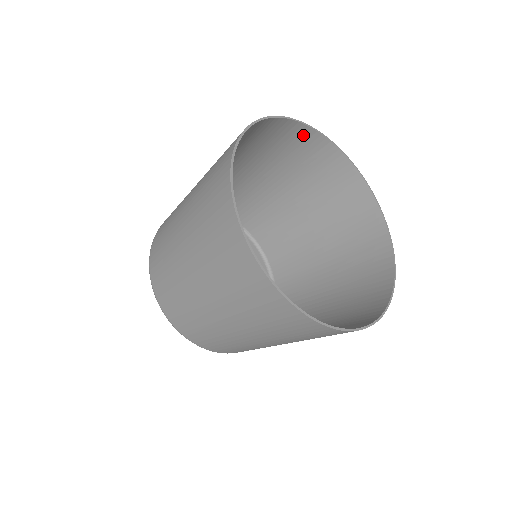
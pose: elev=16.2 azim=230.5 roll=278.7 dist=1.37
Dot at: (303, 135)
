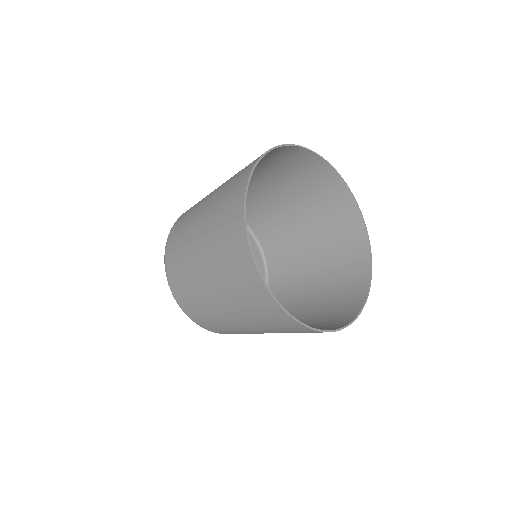
Dot at: (279, 151)
